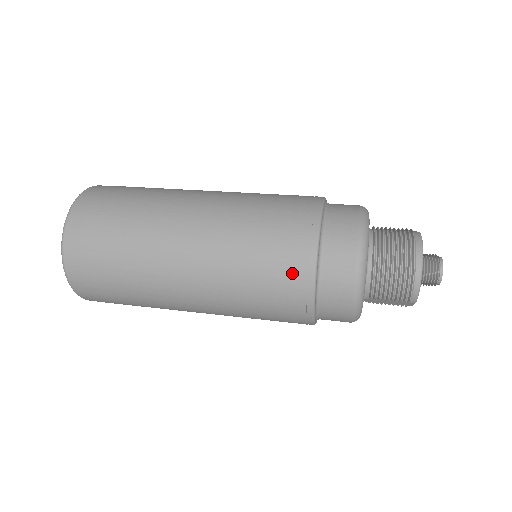
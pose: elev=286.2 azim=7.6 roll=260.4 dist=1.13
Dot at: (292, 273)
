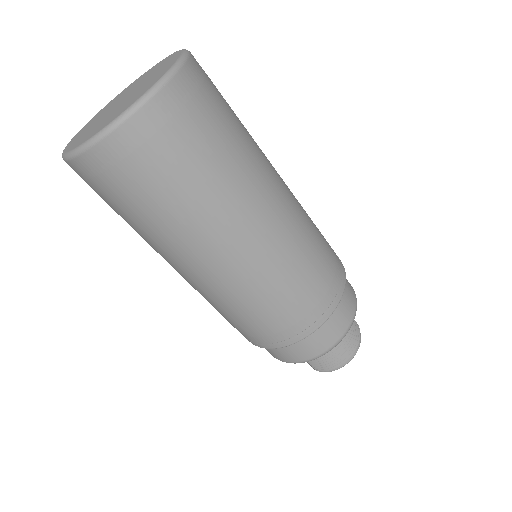
Dot at: (289, 329)
